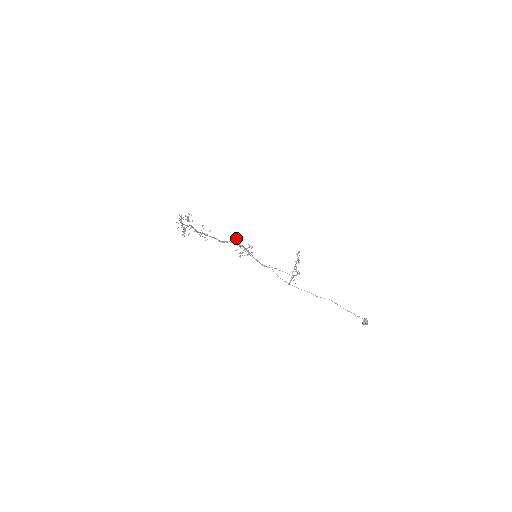
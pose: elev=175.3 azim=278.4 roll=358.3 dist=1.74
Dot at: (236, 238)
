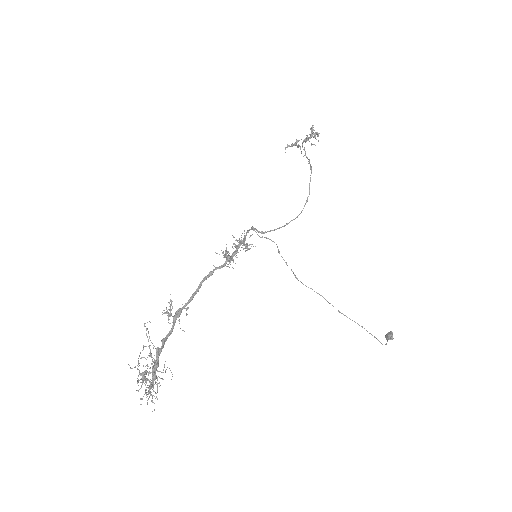
Dot at: (225, 253)
